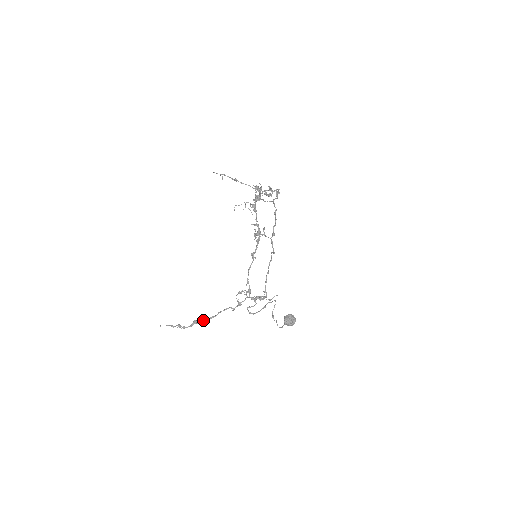
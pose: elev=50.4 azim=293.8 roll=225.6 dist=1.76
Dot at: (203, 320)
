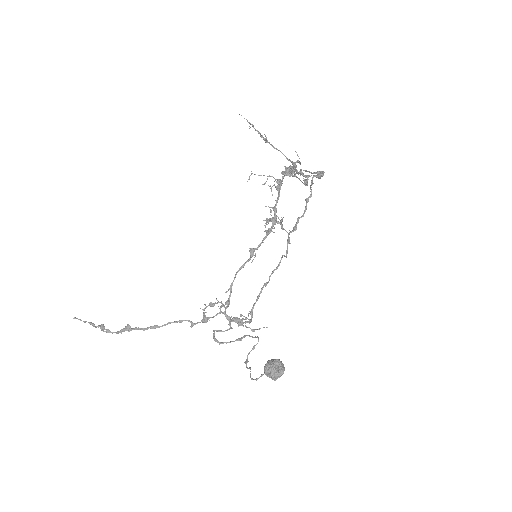
Dot at: occluded
